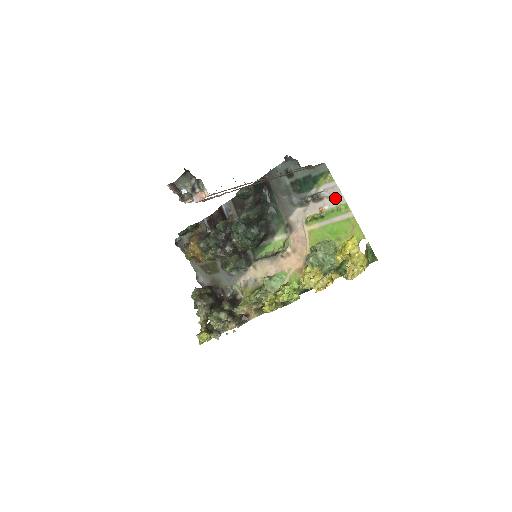
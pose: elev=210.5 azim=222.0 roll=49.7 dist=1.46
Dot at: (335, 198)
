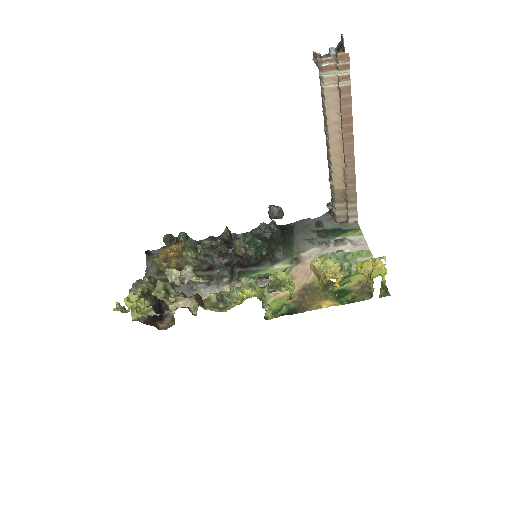
Dot at: (359, 246)
